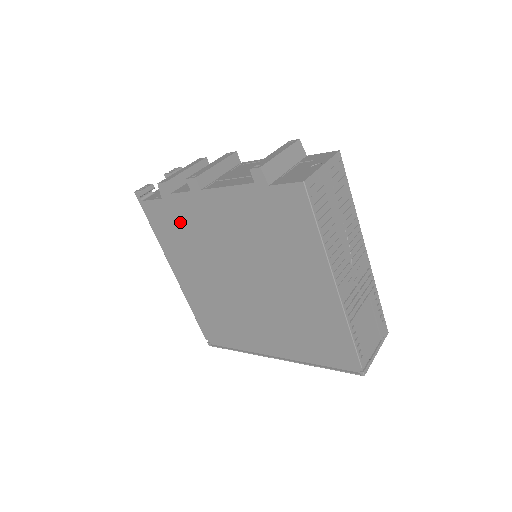
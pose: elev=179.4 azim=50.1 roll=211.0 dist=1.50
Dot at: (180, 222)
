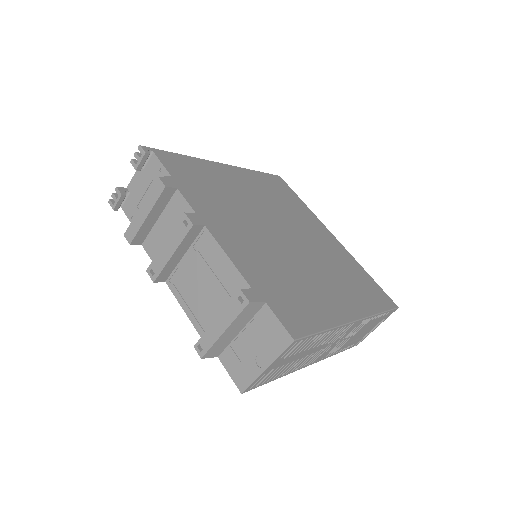
Dot at: occluded
